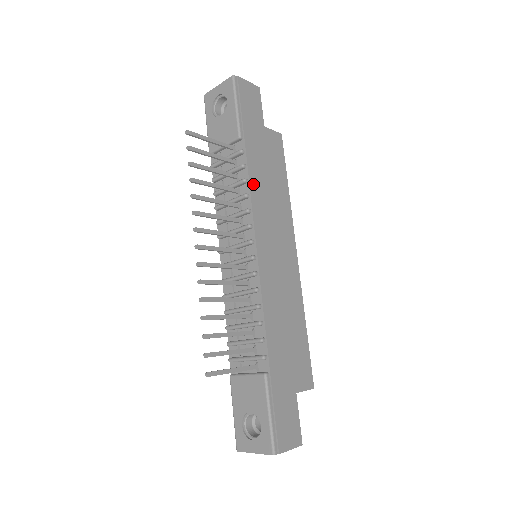
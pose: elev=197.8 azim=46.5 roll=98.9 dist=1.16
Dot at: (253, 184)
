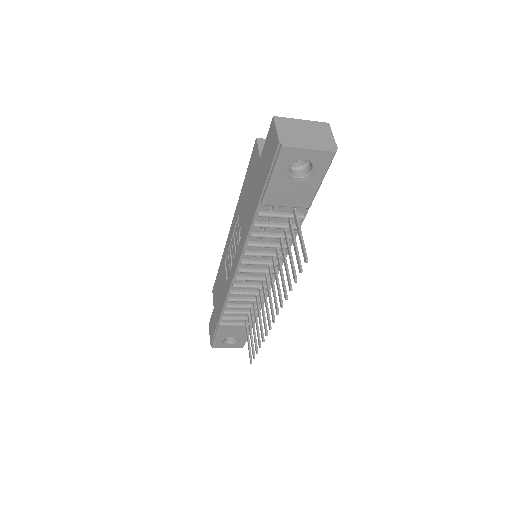
Dot at: occluded
